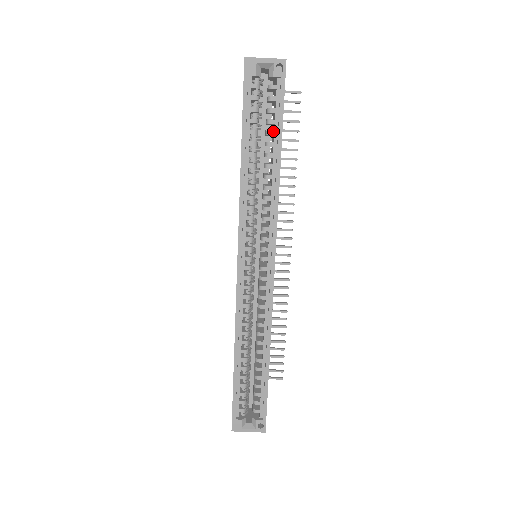
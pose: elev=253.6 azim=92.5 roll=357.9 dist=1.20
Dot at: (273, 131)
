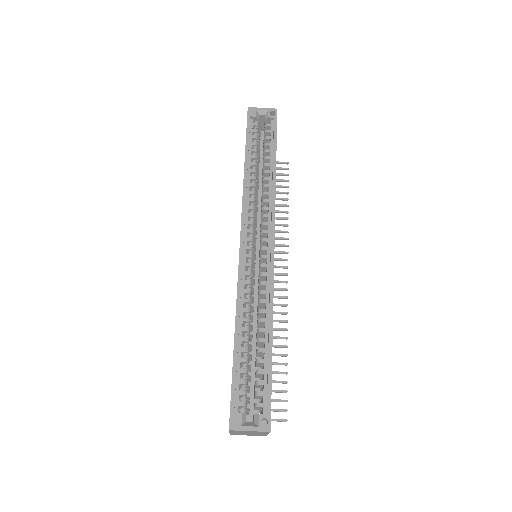
Dot at: (269, 150)
